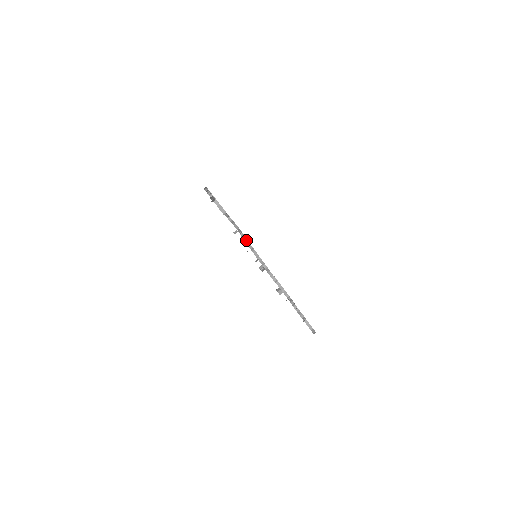
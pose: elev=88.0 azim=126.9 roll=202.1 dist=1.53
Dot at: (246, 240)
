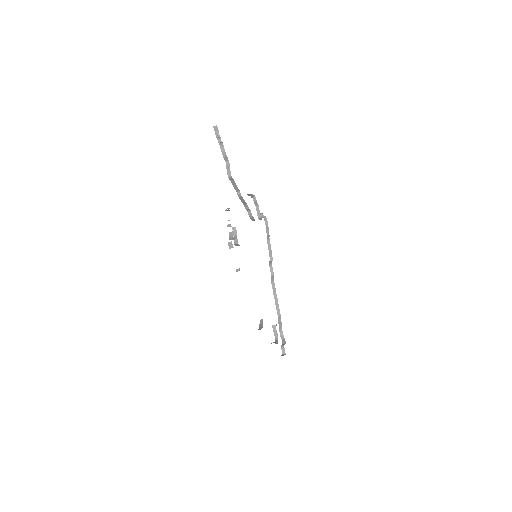
Dot at: (233, 182)
